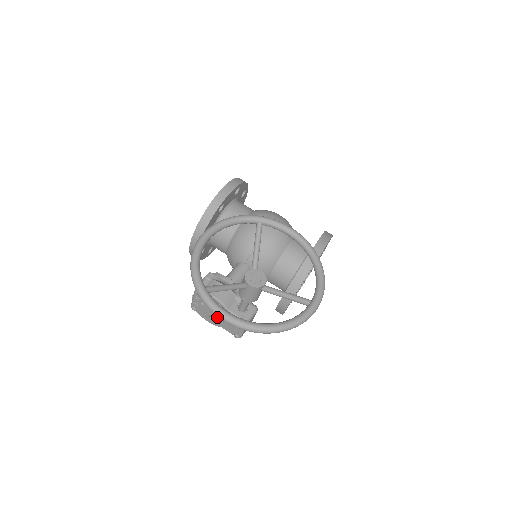
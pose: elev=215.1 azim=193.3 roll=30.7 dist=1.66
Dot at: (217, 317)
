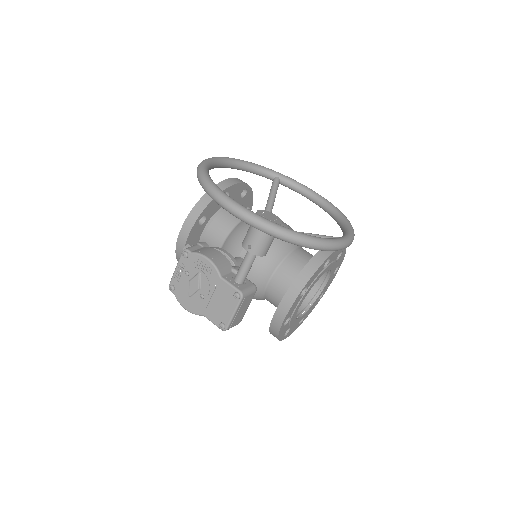
Dot at: (202, 294)
